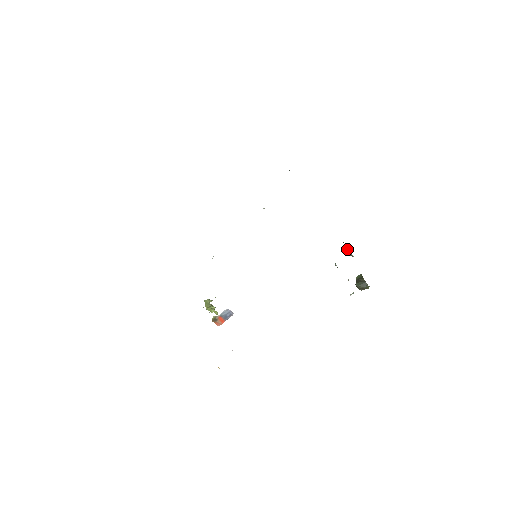
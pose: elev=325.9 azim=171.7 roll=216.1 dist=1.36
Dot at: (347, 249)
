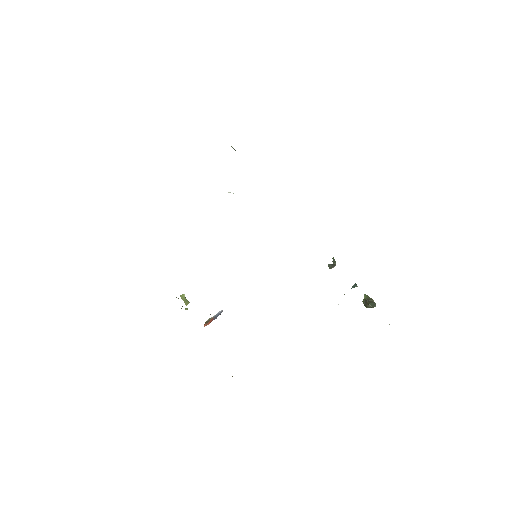
Dot at: (335, 264)
